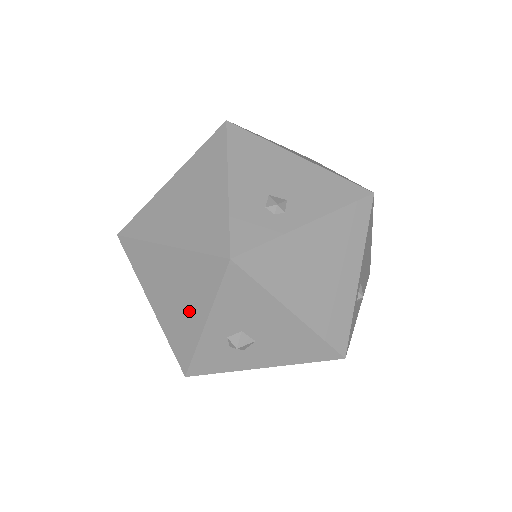
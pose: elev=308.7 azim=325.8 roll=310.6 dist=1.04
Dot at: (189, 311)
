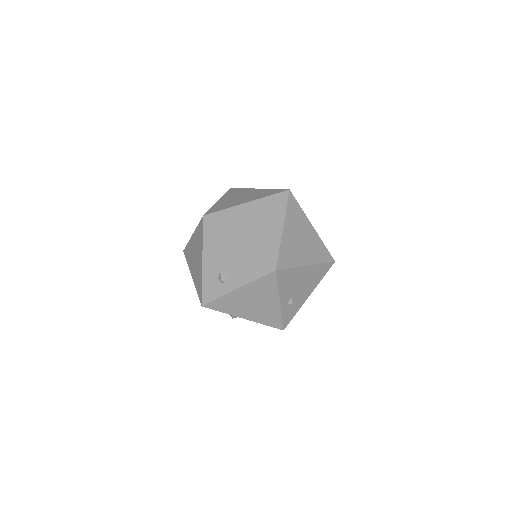
Dot at: occluded
